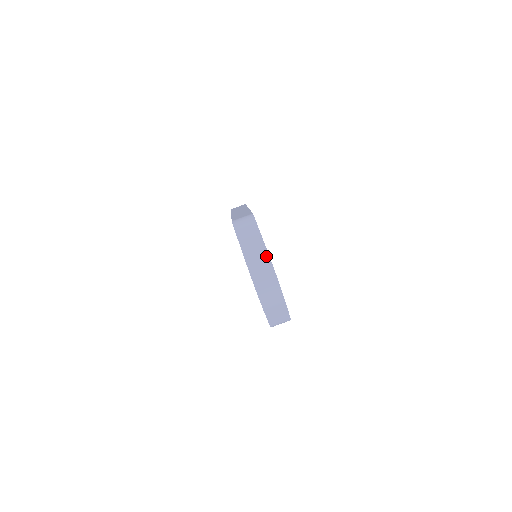
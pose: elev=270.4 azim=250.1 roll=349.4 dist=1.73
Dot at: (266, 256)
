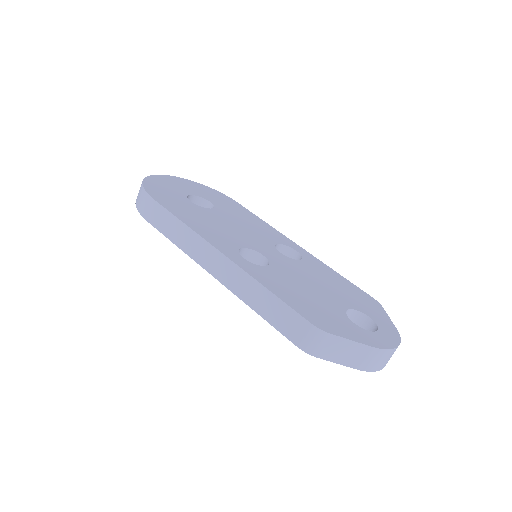
Dot at: (379, 352)
